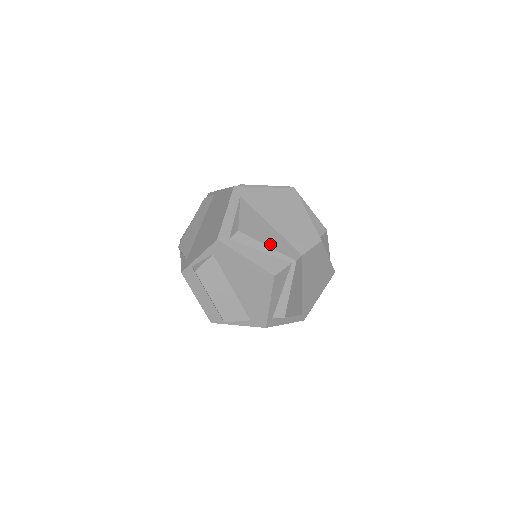
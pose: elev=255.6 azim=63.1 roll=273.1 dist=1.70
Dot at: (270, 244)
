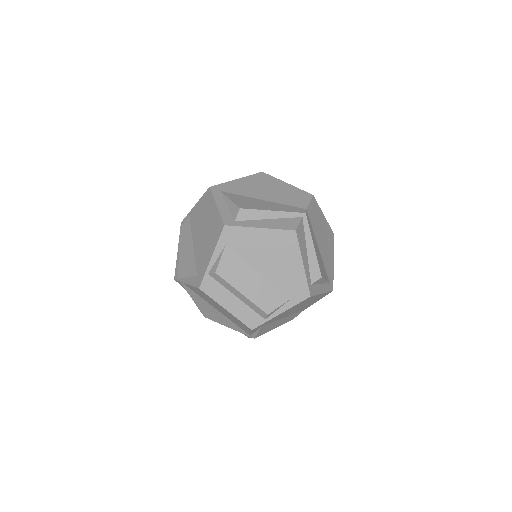
Dot at: (274, 209)
